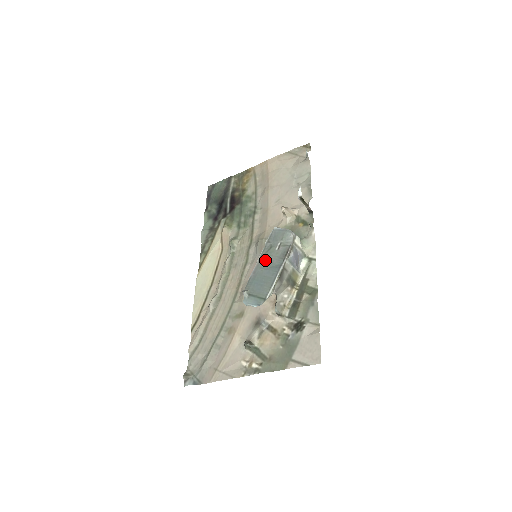
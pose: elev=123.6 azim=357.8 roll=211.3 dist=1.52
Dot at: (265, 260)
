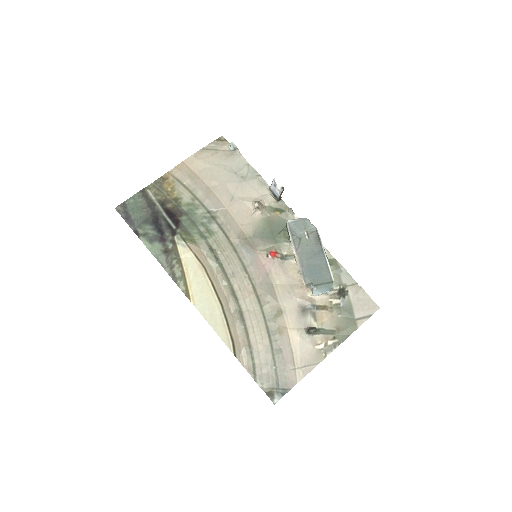
Dot at: (304, 251)
